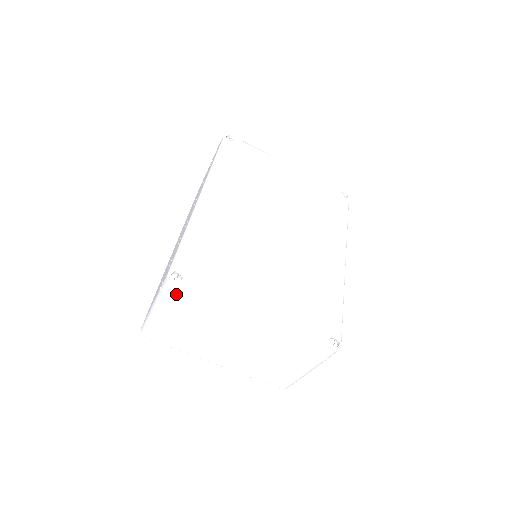
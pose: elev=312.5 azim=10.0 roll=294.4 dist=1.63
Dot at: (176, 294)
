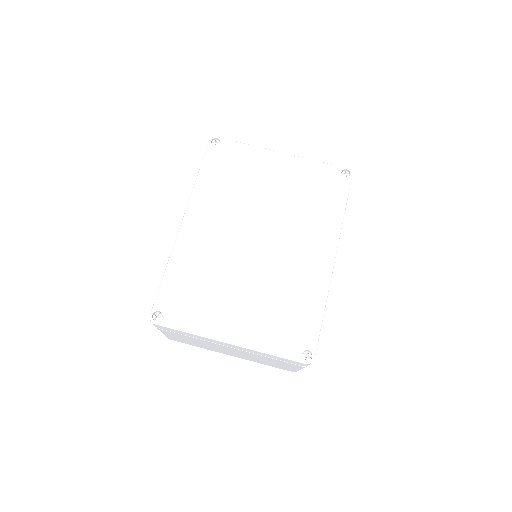
Dot at: (162, 328)
